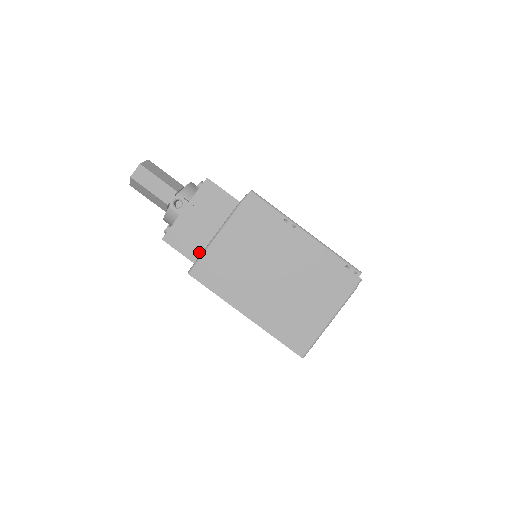
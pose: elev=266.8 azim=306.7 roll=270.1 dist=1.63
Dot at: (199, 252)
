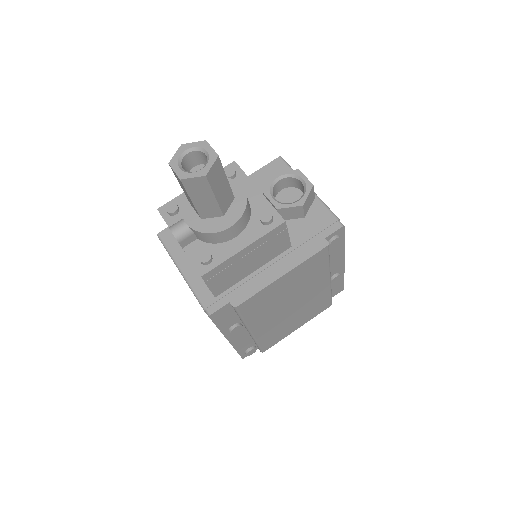
Dot at: occluded
